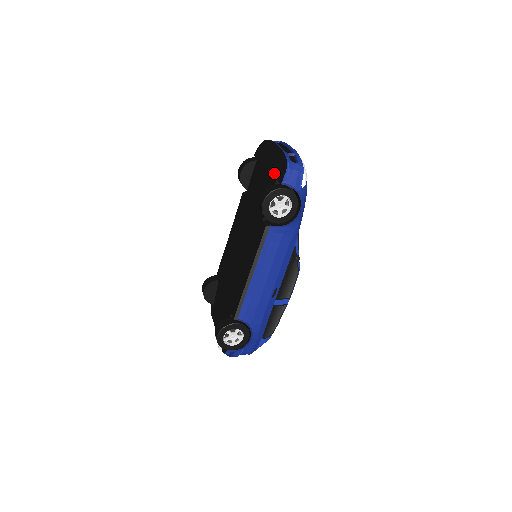
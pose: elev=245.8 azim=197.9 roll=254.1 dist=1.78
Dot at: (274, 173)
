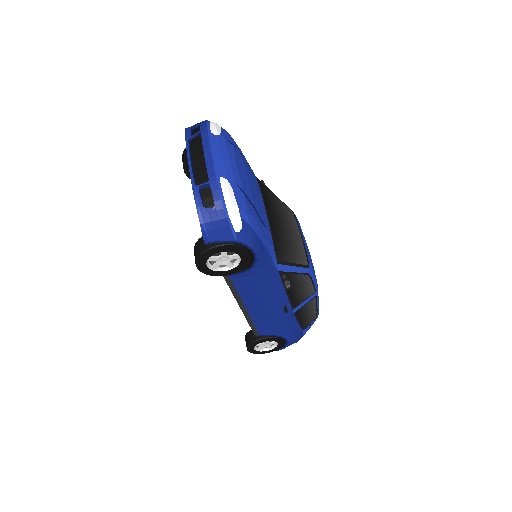
Dot at: occluded
